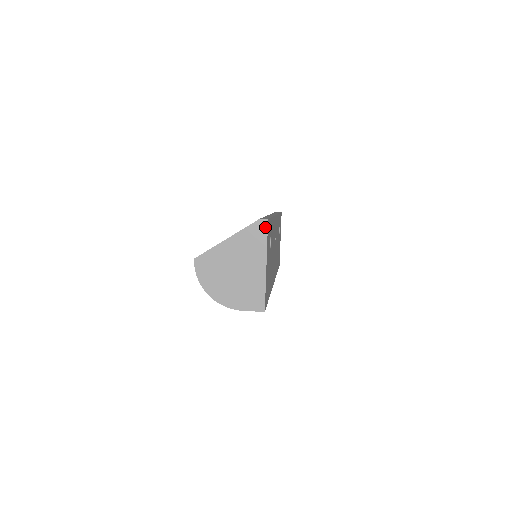
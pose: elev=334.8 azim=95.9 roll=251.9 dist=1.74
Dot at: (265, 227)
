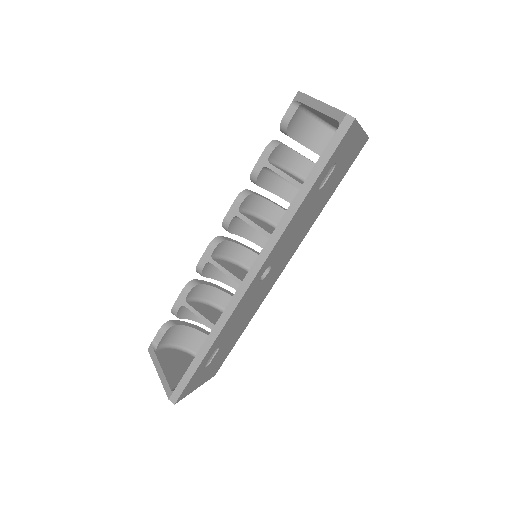
Dot at: occluded
